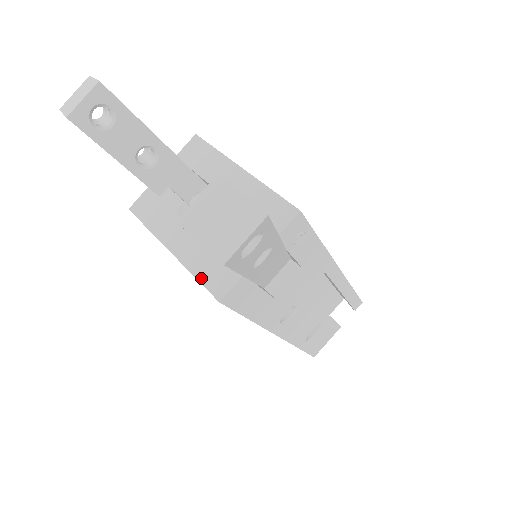
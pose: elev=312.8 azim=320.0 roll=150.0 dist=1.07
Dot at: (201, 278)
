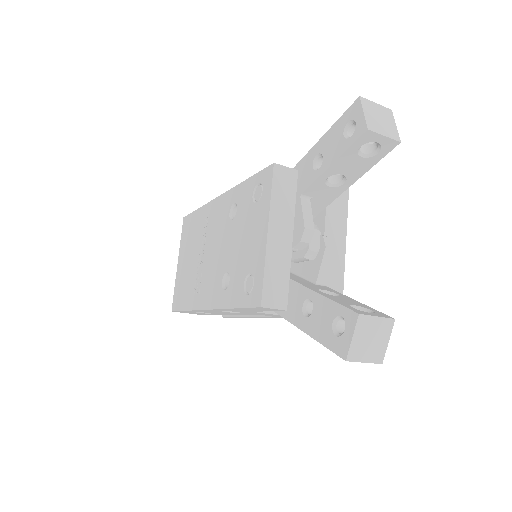
Dot at: (267, 278)
